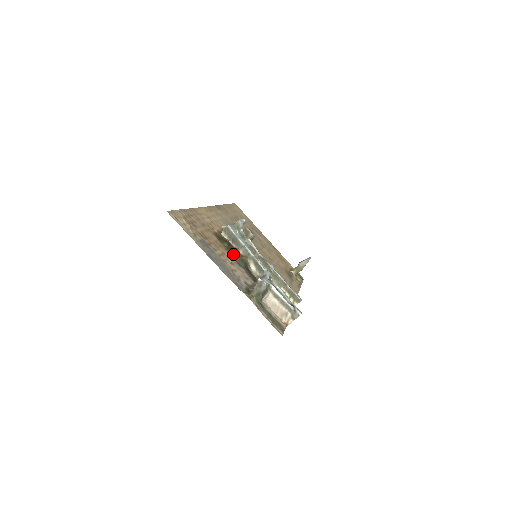
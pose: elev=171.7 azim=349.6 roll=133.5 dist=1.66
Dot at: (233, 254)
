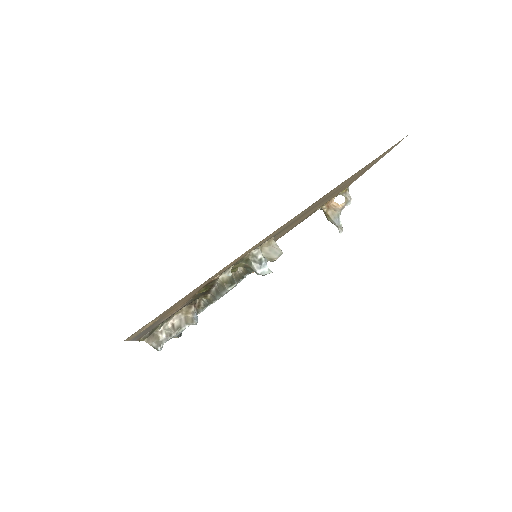
Dot at: (198, 295)
